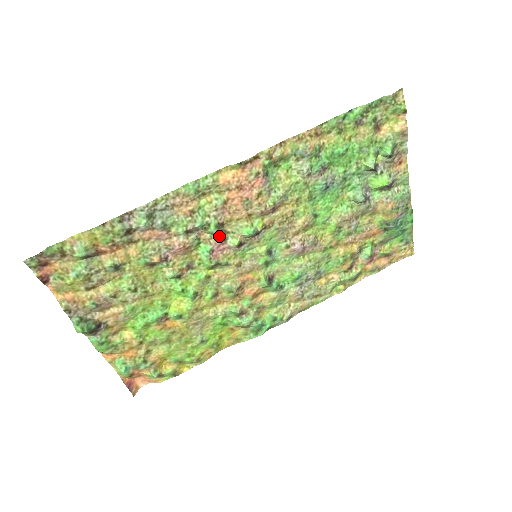
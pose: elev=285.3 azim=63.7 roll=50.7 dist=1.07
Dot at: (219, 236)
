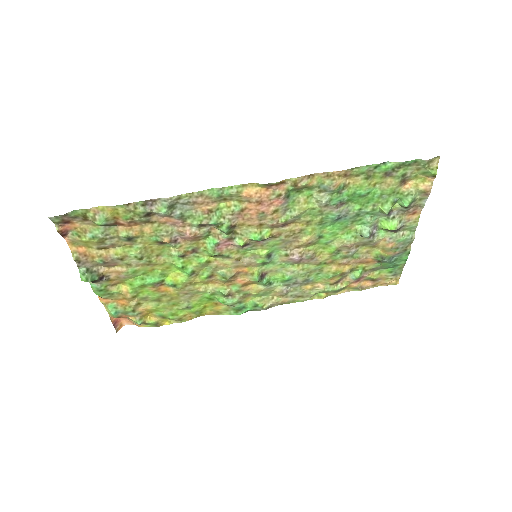
Dot at: (228, 235)
